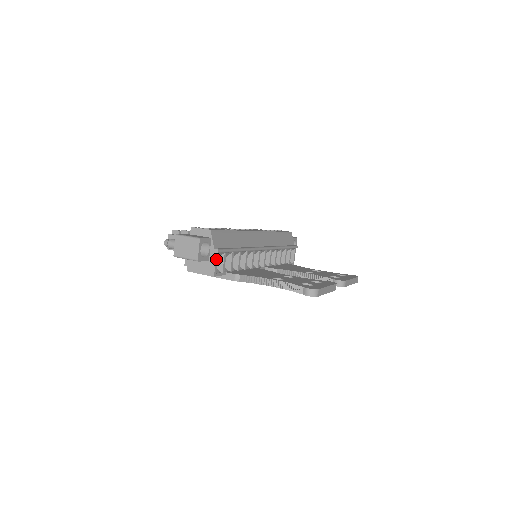
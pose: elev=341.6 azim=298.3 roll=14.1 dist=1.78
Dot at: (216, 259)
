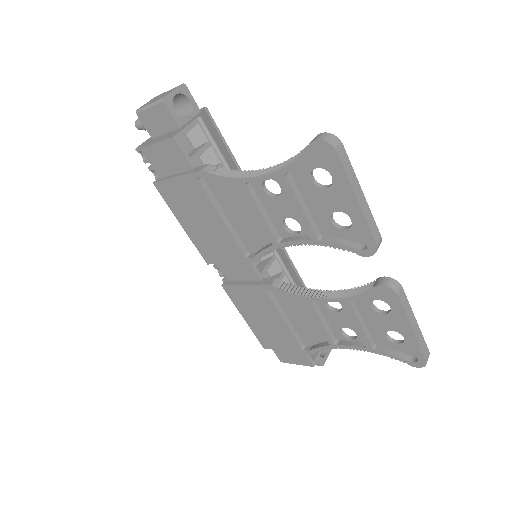
Dot at: (191, 125)
